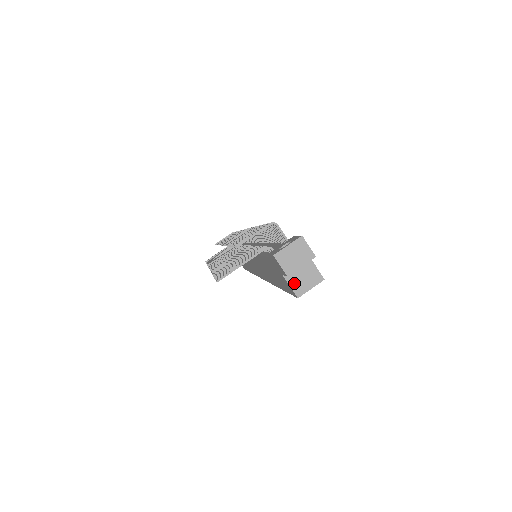
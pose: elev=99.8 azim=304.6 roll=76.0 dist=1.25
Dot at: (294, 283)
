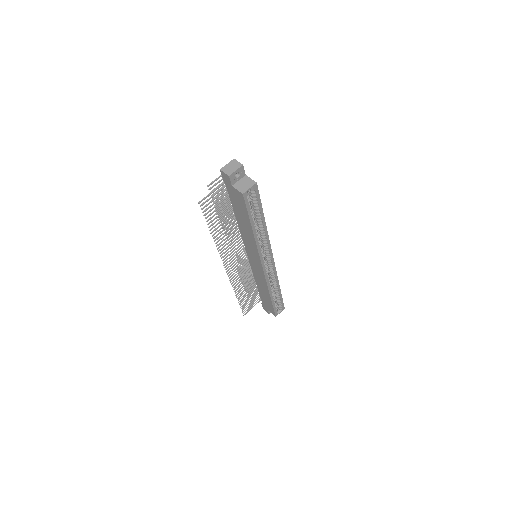
Dot at: (239, 188)
